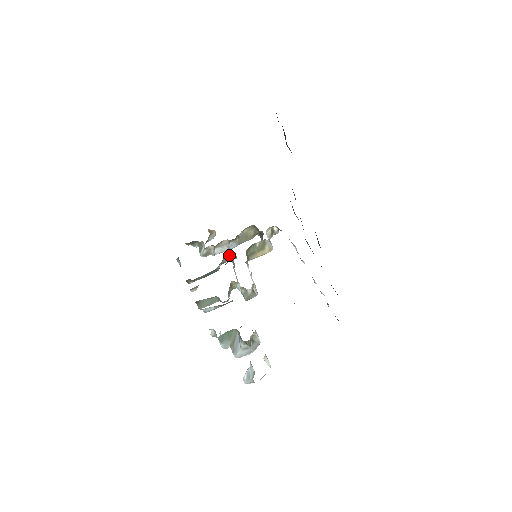
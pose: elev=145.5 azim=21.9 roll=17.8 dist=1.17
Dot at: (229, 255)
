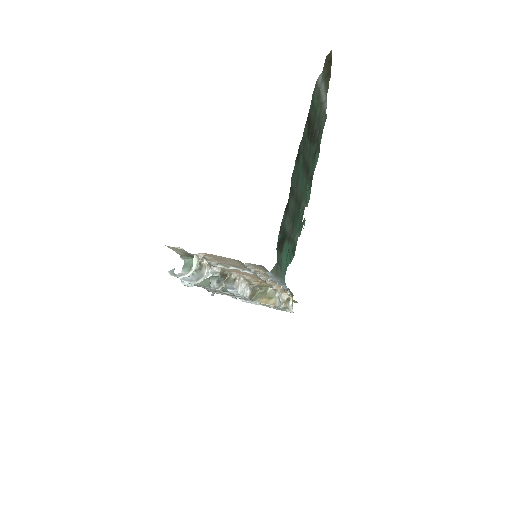
Dot at: occluded
